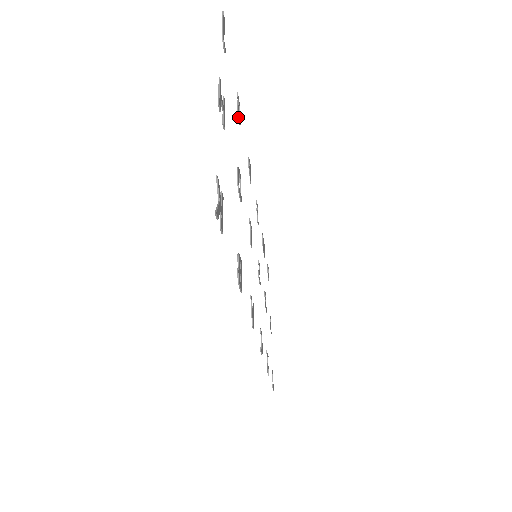
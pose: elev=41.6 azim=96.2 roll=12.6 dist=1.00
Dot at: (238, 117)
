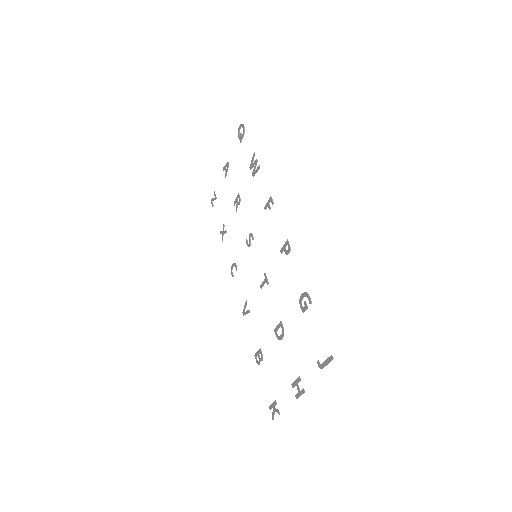
Dot at: (301, 309)
